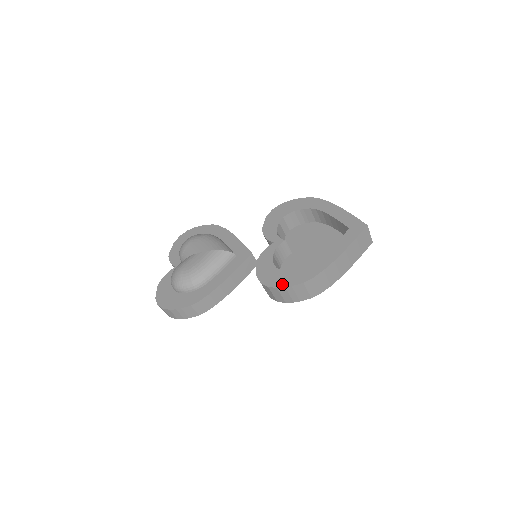
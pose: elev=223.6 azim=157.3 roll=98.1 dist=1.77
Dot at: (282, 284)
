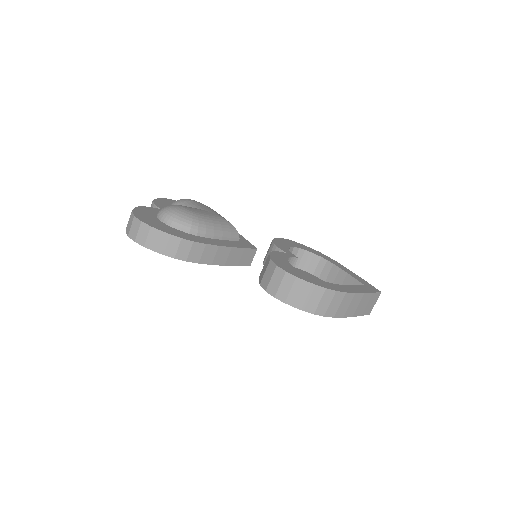
Dot at: (302, 277)
